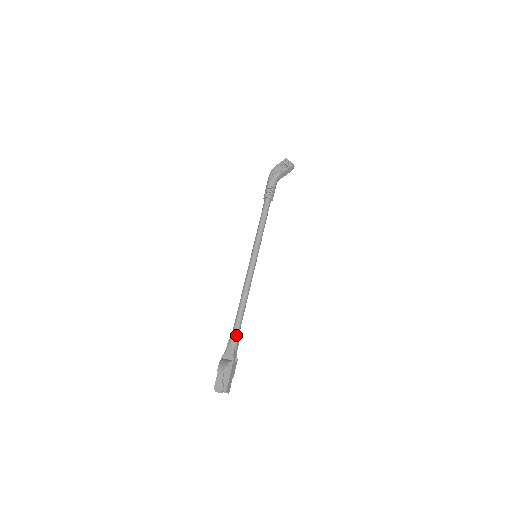
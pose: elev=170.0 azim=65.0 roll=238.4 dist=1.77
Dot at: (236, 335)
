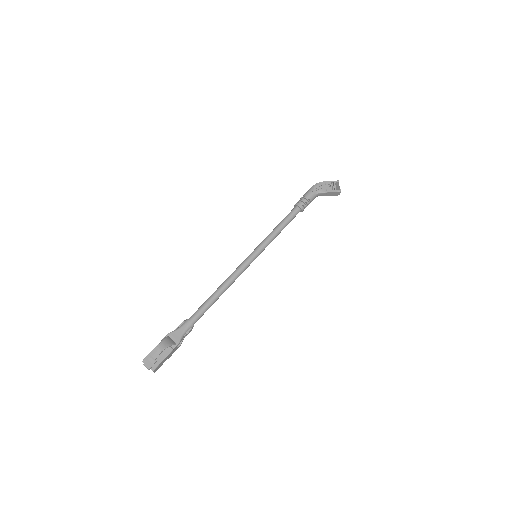
Dot at: (194, 321)
